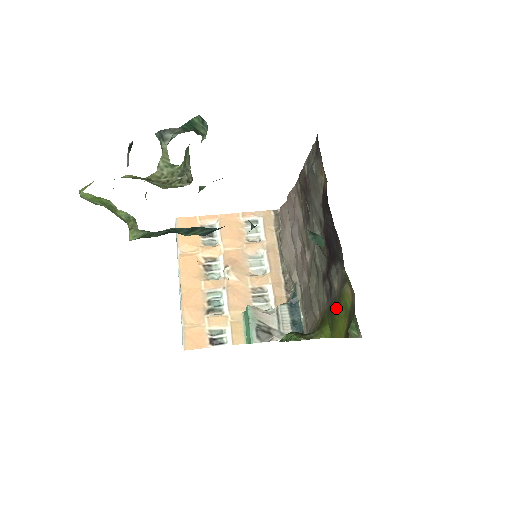
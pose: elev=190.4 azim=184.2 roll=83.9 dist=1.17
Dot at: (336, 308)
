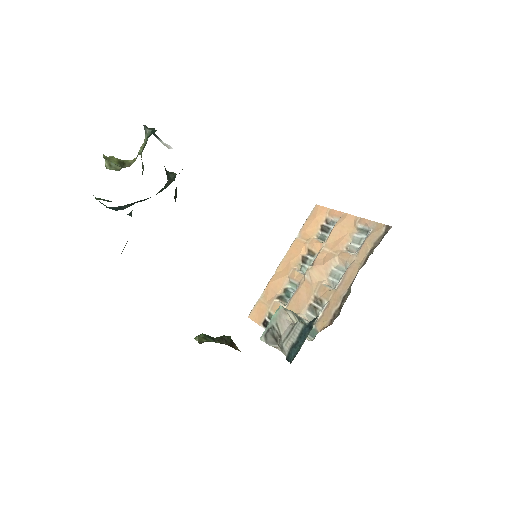
Dot at: occluded
